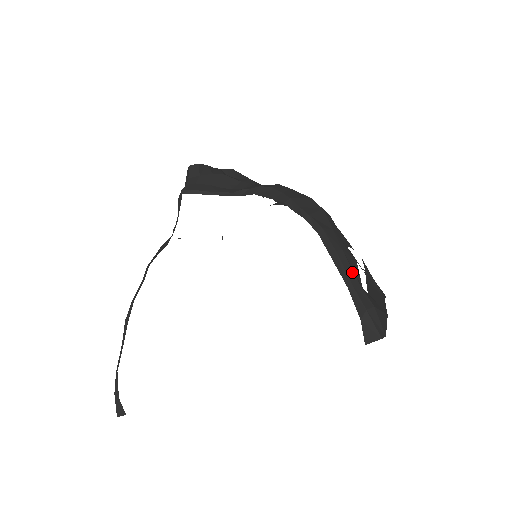
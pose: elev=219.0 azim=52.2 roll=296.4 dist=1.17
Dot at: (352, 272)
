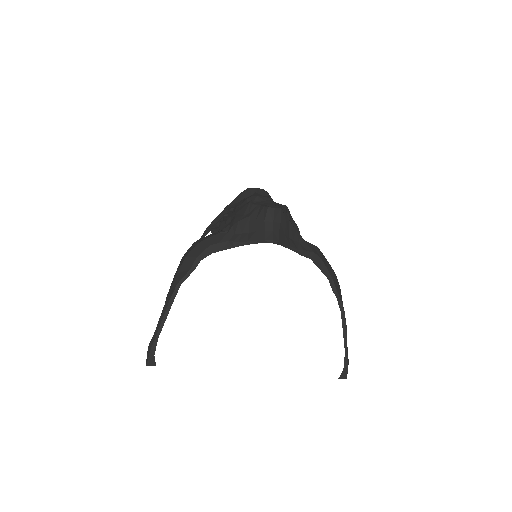
Dot at: occluded
